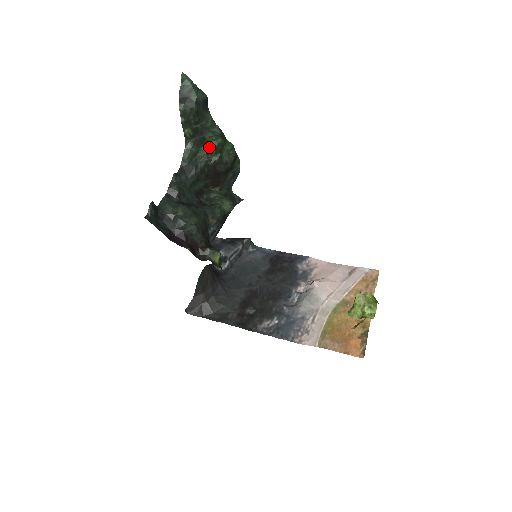
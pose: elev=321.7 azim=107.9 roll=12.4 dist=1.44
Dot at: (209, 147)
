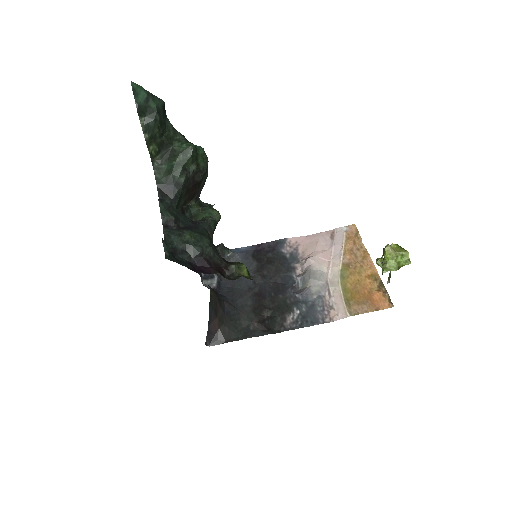
Dot at: (184, 158)
